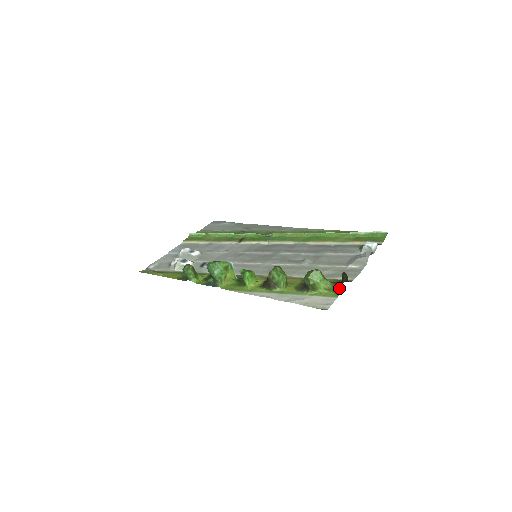
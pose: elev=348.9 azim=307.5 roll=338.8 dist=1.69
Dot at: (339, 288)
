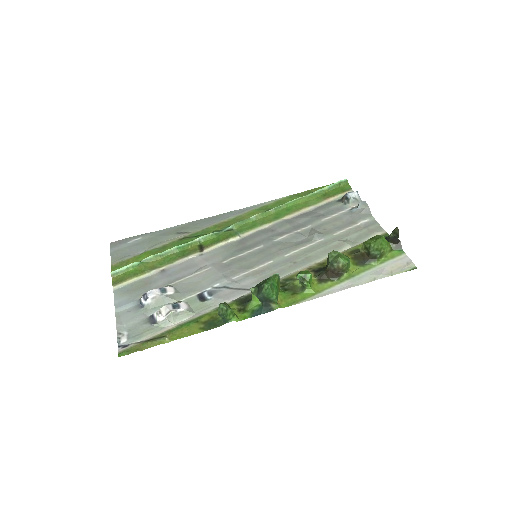
Dot at: (399, 244)
